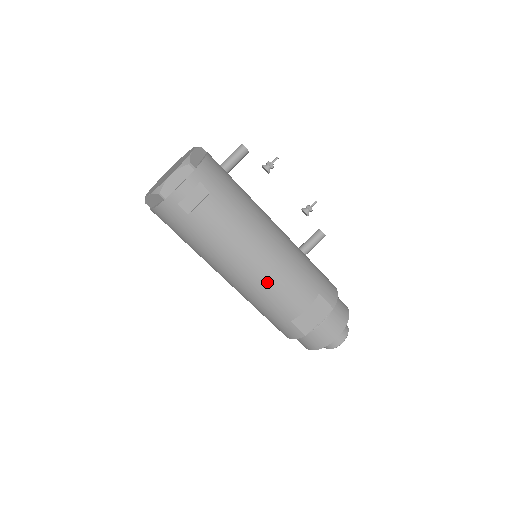
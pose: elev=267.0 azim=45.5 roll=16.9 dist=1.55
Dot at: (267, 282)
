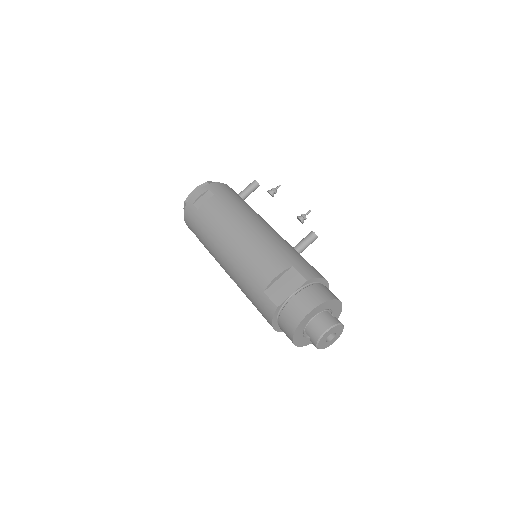
Dot at: (244, 253)
